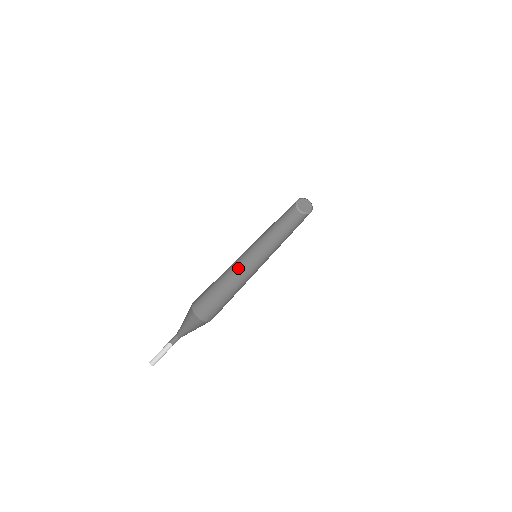
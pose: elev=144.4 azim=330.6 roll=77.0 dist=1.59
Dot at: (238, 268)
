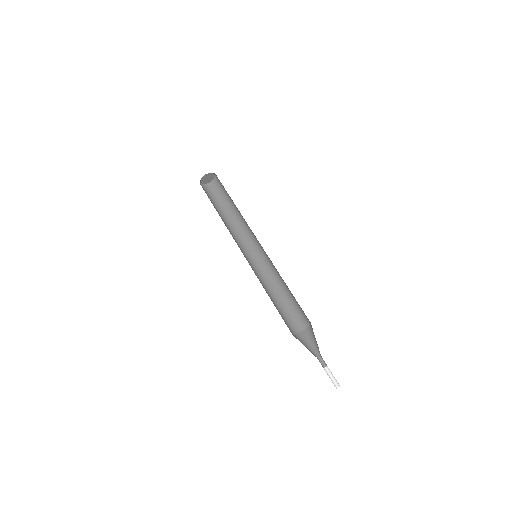
Dot at: (256, 275)
